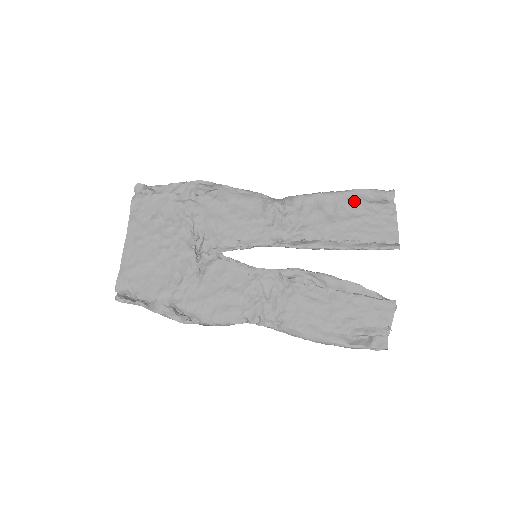
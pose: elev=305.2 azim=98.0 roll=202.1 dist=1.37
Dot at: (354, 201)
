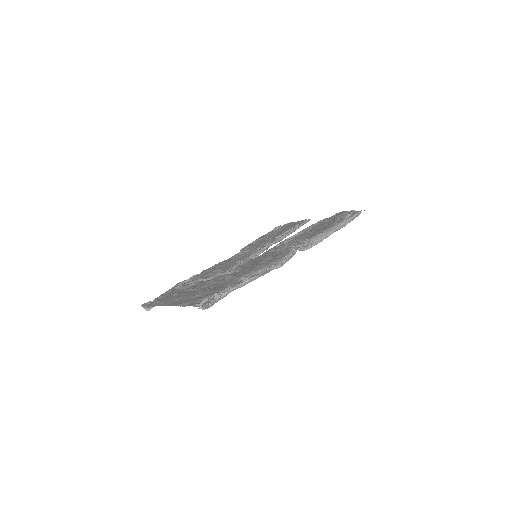
Dot at: occluded
